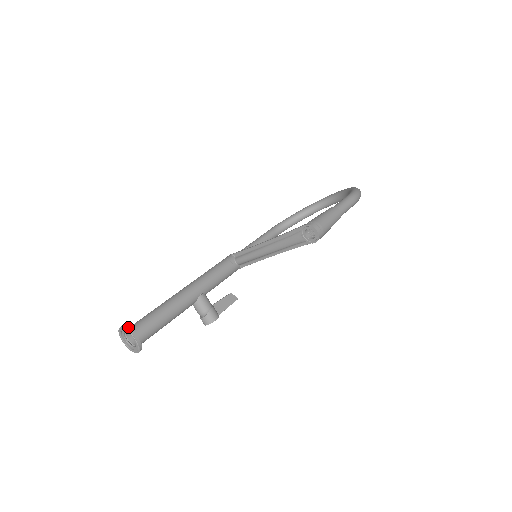
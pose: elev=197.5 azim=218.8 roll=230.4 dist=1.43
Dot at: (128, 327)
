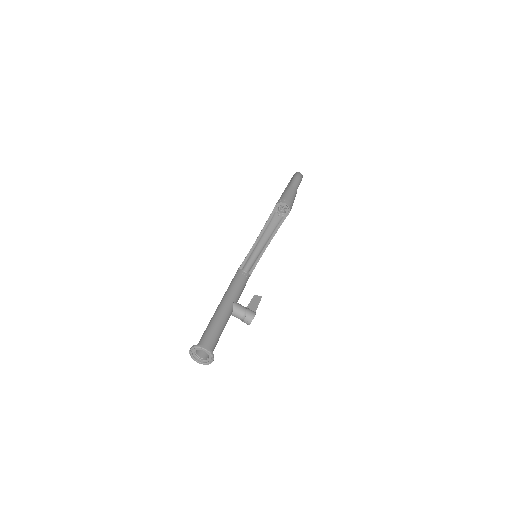
Dot at: (195, 345)
